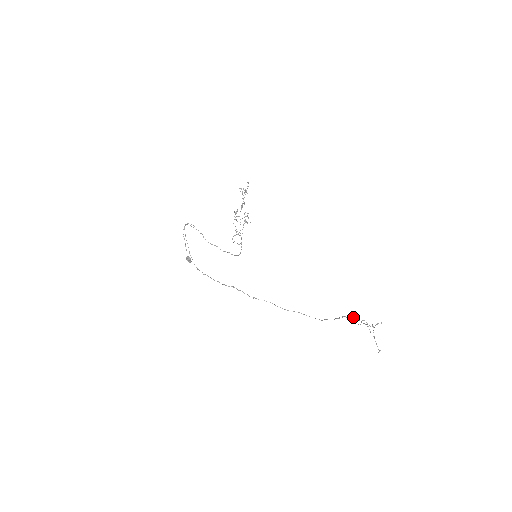
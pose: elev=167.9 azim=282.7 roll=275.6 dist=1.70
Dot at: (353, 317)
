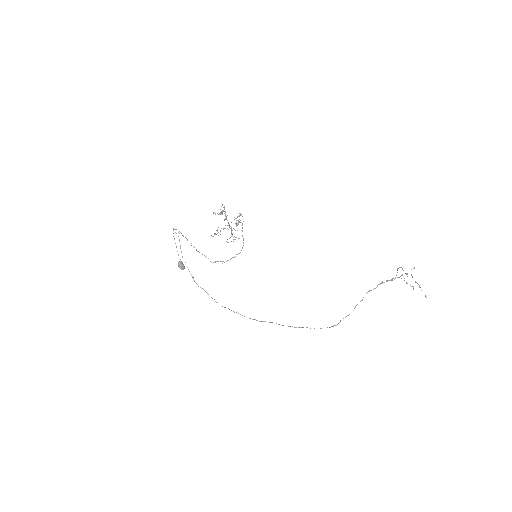
Dot at: (380, 283)
